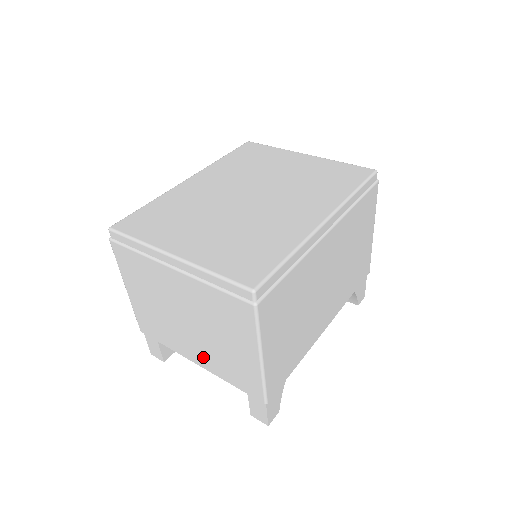
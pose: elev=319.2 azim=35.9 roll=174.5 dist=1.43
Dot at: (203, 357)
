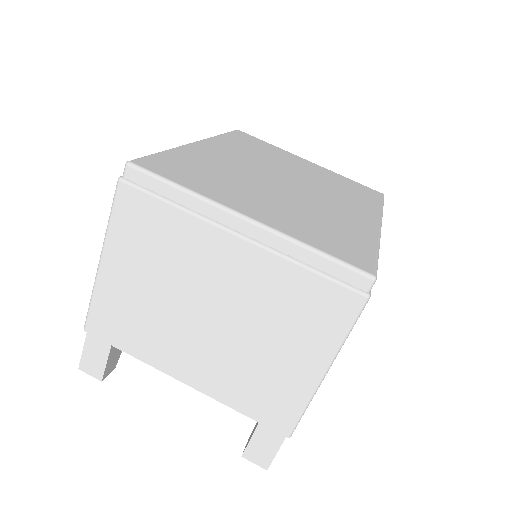
Dot at: (206, 371)
